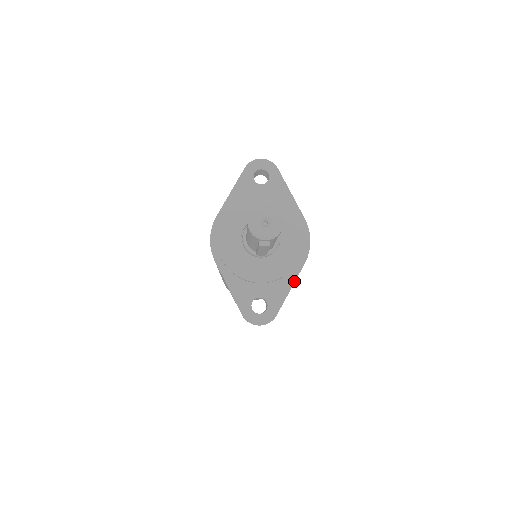
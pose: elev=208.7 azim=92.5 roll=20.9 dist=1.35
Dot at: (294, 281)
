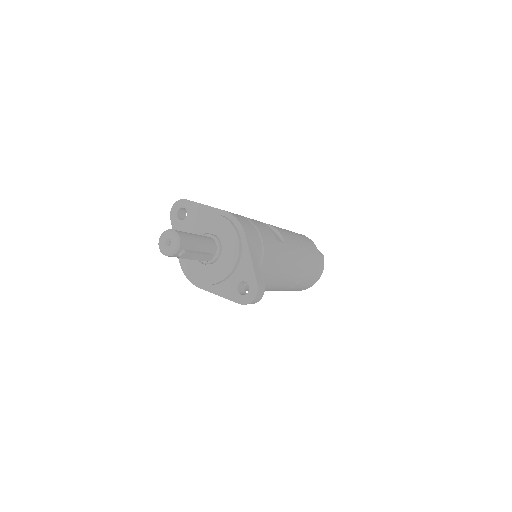
Dot at: (249, 253)
